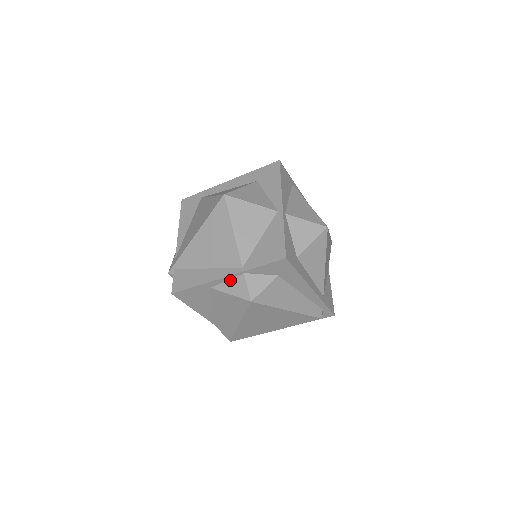
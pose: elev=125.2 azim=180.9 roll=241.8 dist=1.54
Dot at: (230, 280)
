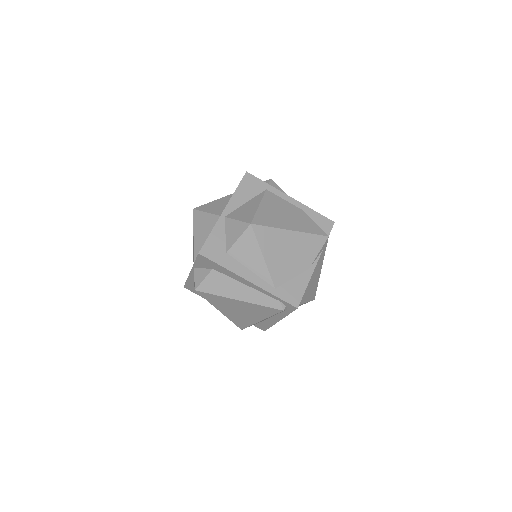
Dot at: occluded
